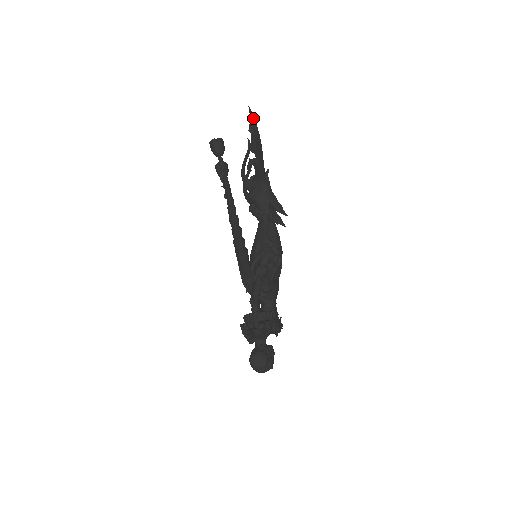
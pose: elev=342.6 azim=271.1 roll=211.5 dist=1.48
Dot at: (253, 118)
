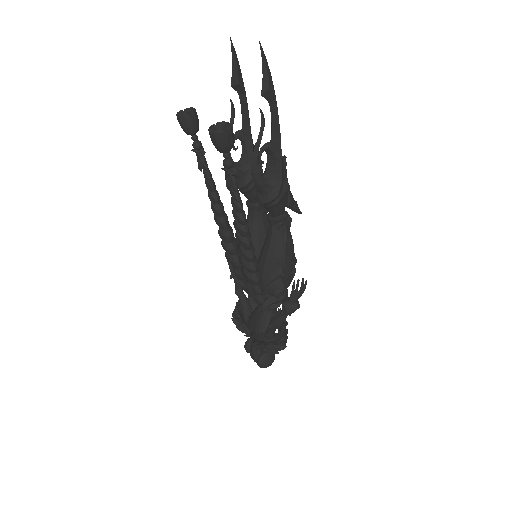
Dot at: (268, 69)
